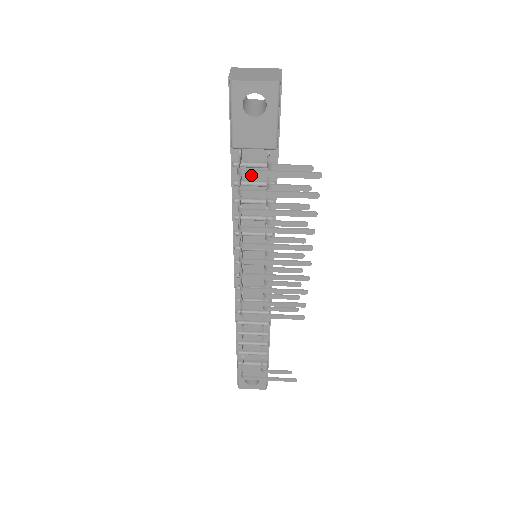
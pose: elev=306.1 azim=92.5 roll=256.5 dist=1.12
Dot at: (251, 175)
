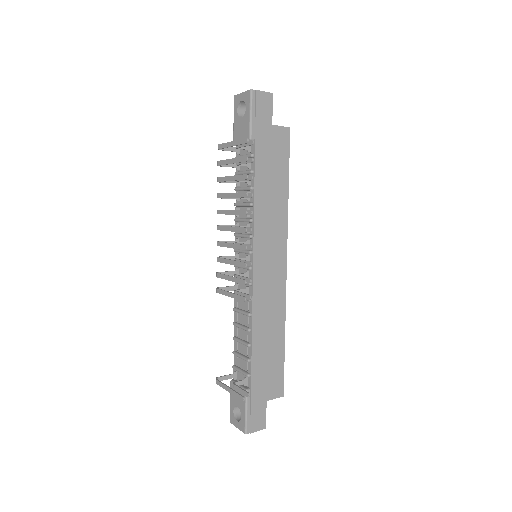
Dot at: (221, 147)
